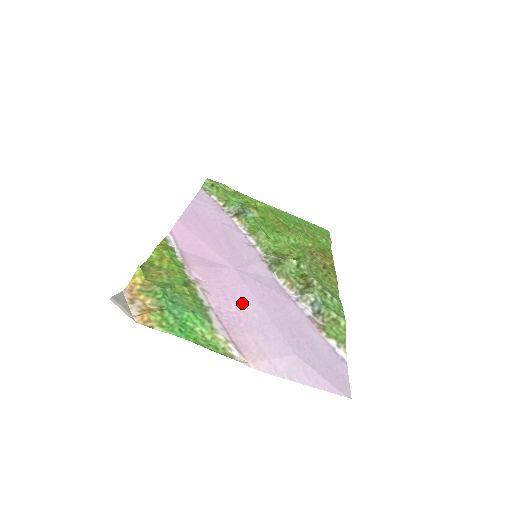
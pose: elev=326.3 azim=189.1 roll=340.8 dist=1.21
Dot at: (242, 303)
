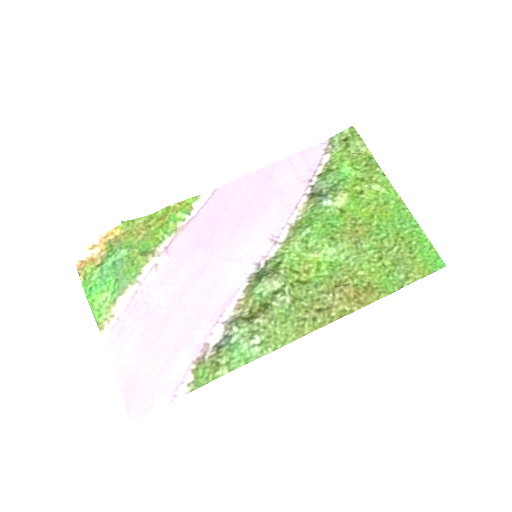
Dot at: (169, 294)
